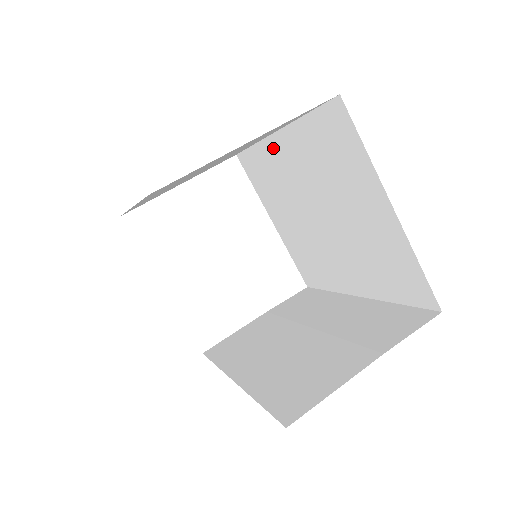
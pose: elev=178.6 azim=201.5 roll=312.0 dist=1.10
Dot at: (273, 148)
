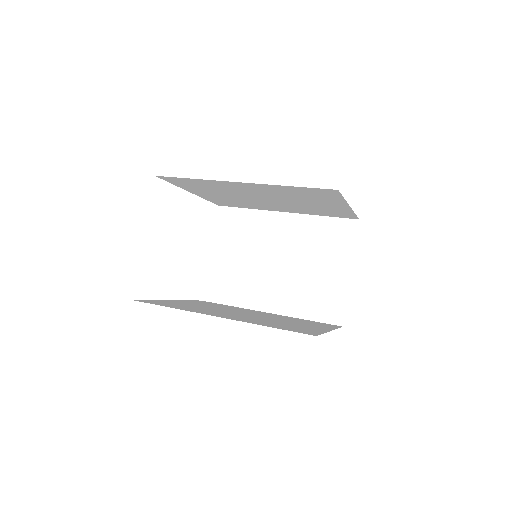
Dot at: (228, 184)
